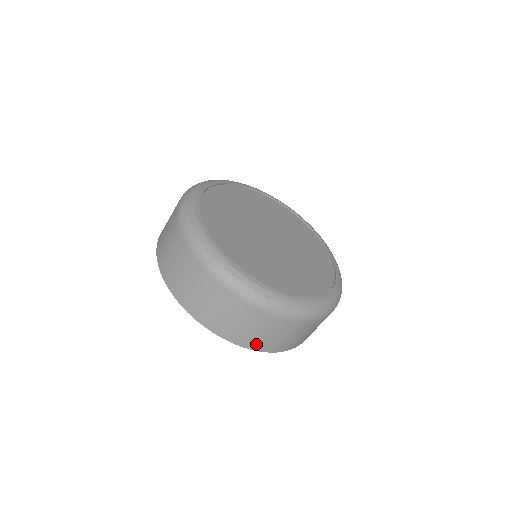
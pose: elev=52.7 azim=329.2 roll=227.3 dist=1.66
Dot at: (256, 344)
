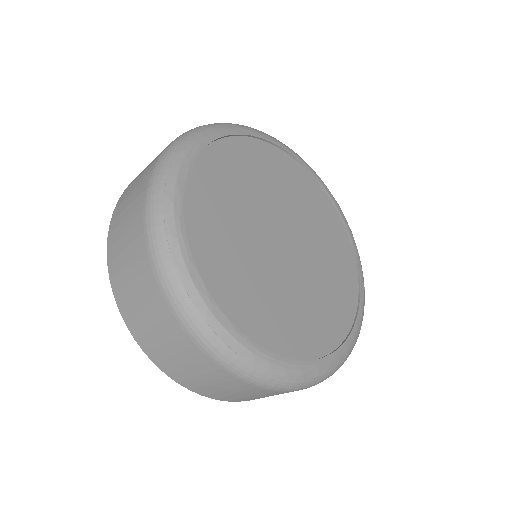
Dot at: (197, 388)
